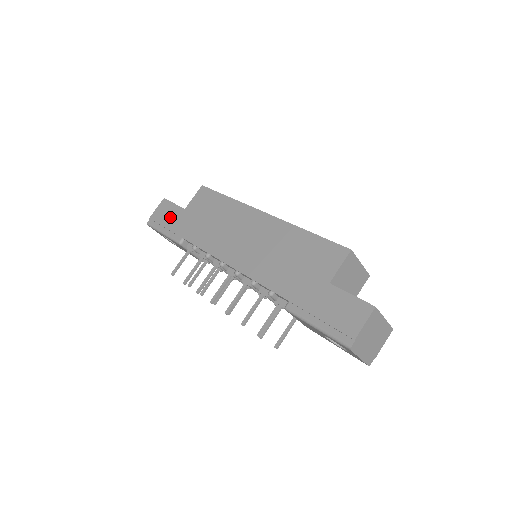
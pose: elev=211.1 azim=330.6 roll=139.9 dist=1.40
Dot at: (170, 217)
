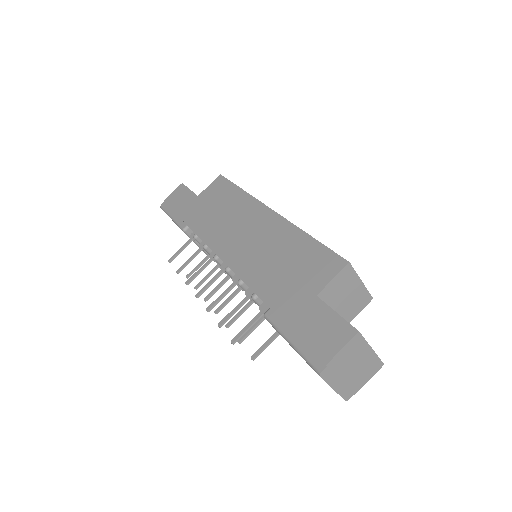
Dot at: (182, 202)
